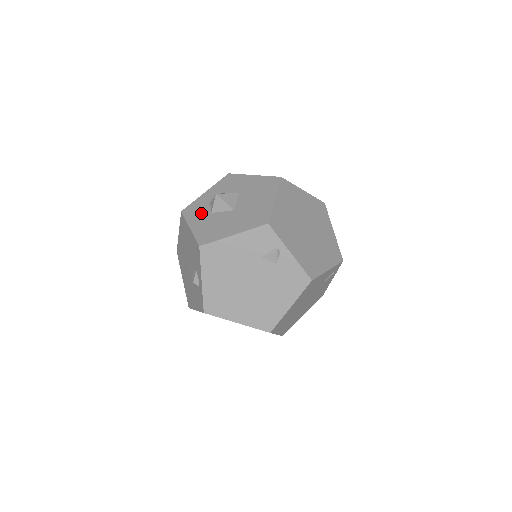
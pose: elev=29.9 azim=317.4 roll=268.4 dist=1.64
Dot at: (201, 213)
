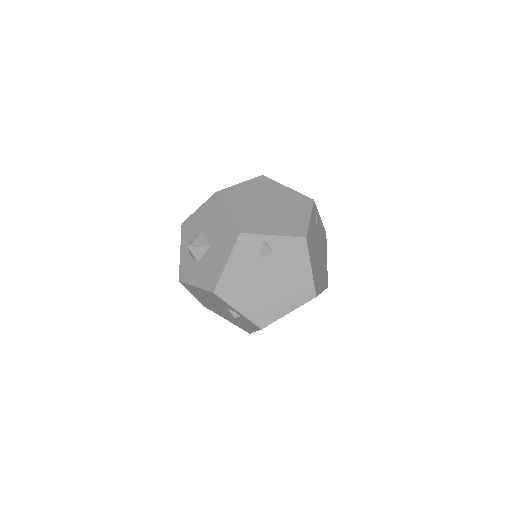
Dot at: (192, 269)
